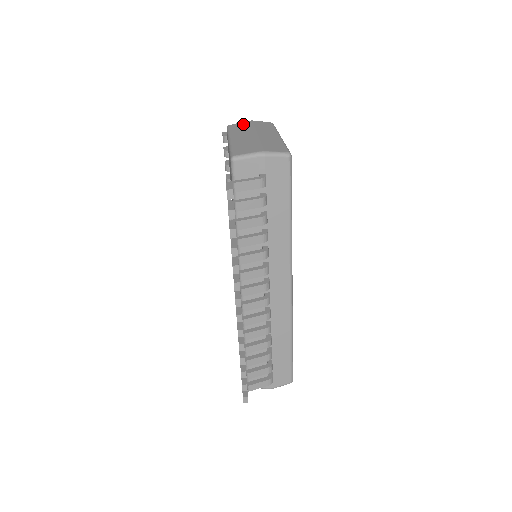
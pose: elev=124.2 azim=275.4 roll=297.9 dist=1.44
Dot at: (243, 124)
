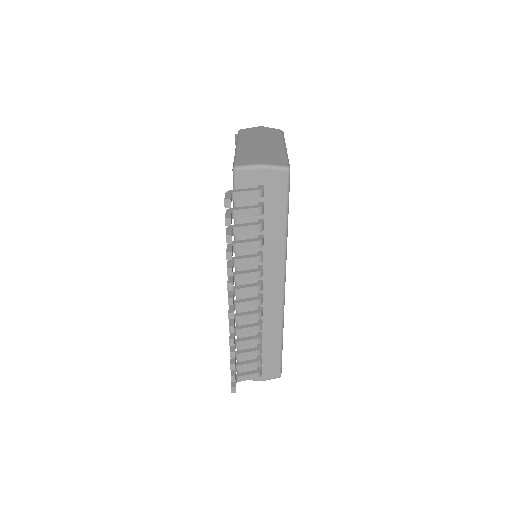
Dot at: (253, 130)
